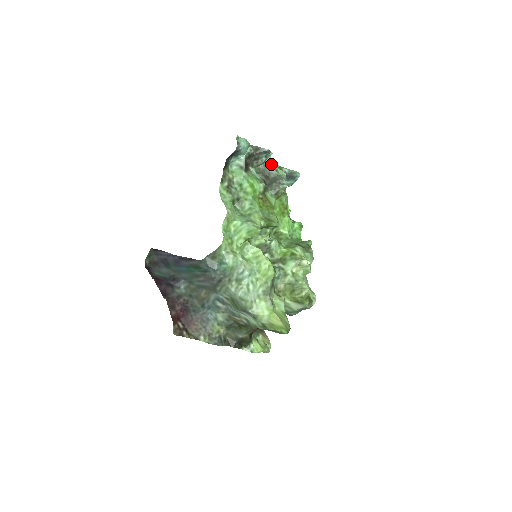
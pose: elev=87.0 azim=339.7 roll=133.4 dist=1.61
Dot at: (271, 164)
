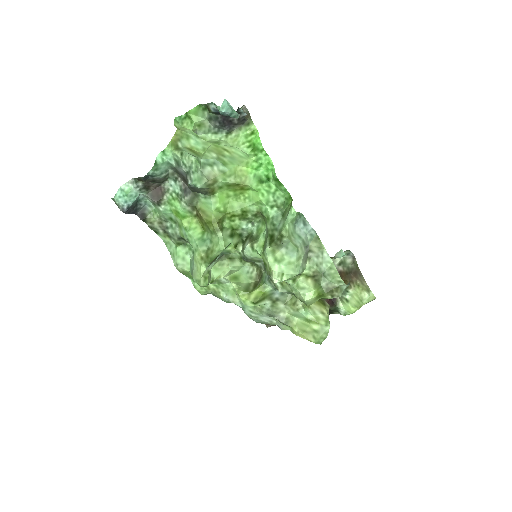
Dot at: (174, 158)
